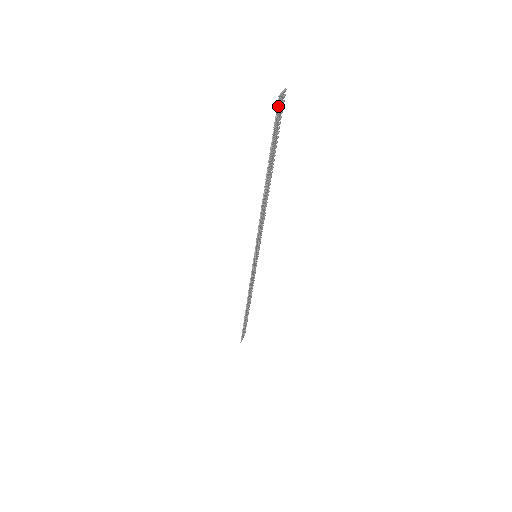
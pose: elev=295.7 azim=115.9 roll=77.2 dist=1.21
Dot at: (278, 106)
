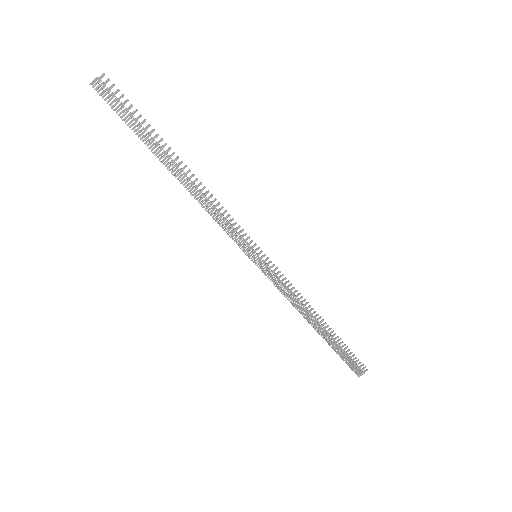
Dot at: (101, 93)
